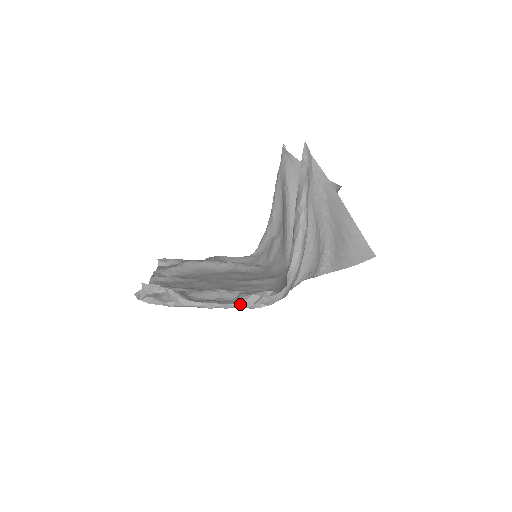
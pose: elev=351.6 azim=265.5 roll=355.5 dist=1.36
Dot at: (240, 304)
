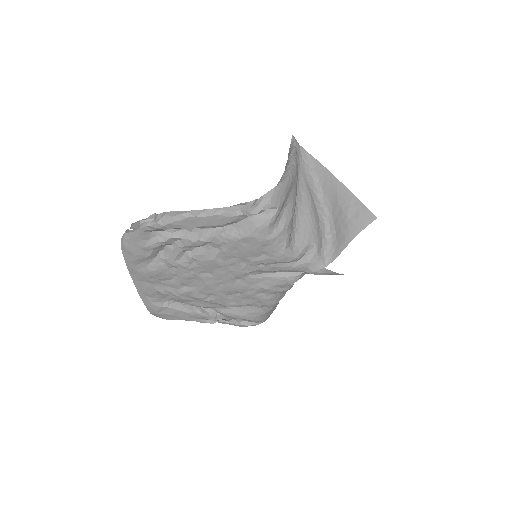
Dot at: (227, 208)
